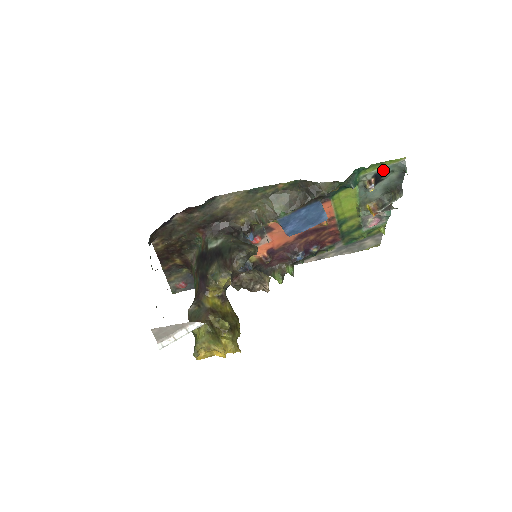
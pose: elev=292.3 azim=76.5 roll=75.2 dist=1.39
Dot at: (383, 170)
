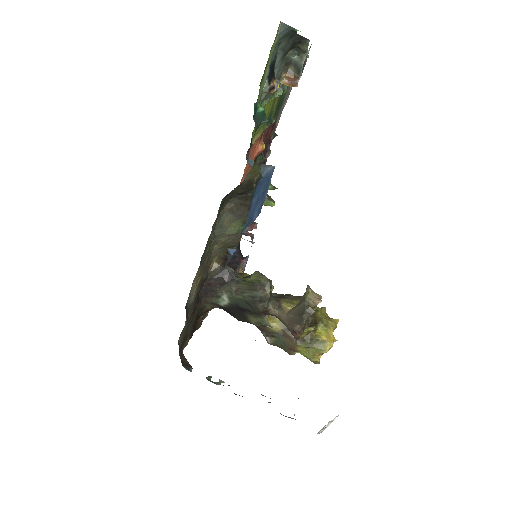
Dot at: (270, 62)
